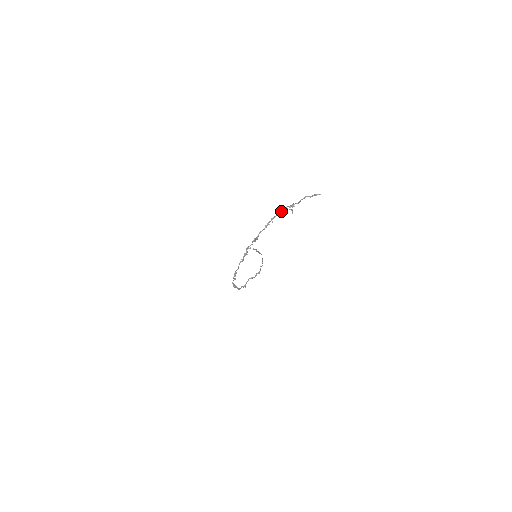
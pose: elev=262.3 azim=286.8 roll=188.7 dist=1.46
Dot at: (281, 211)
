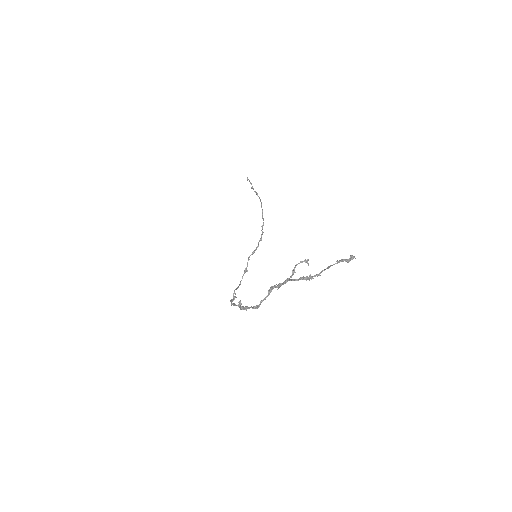
Dot at: (291, 277)
